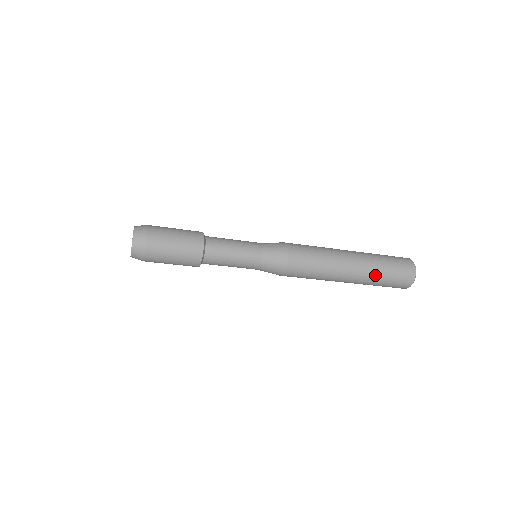
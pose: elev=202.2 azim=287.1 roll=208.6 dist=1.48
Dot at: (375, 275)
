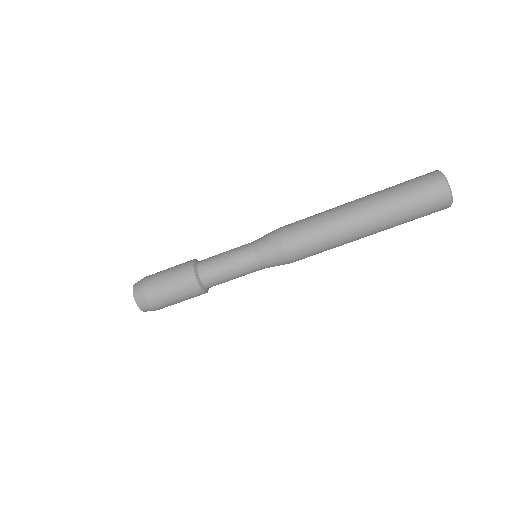
Dot at: (394, 215)
